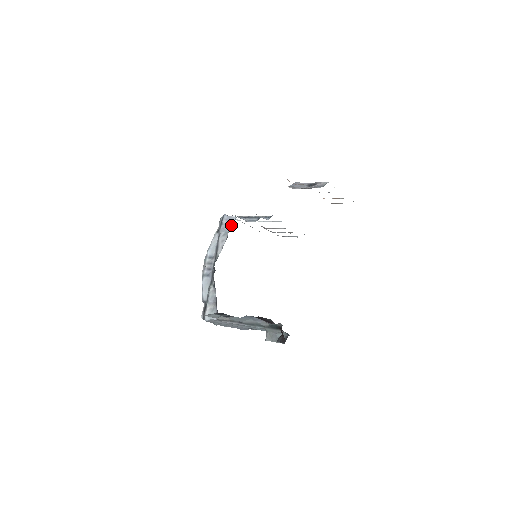
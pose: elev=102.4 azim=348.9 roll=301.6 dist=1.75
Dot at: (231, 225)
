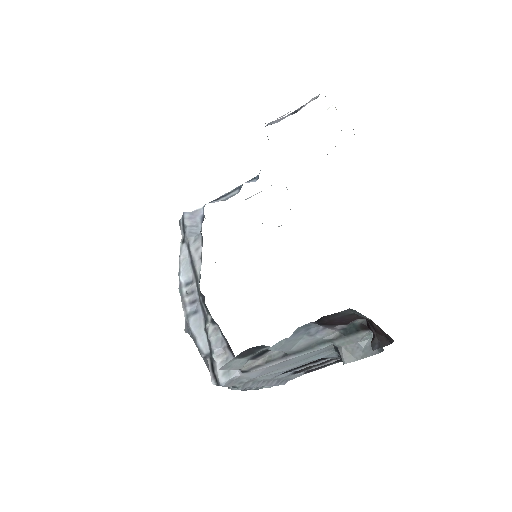
Dot at: (200, 222)
